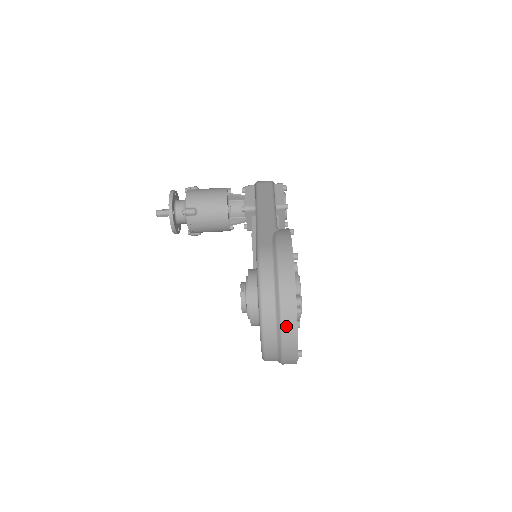
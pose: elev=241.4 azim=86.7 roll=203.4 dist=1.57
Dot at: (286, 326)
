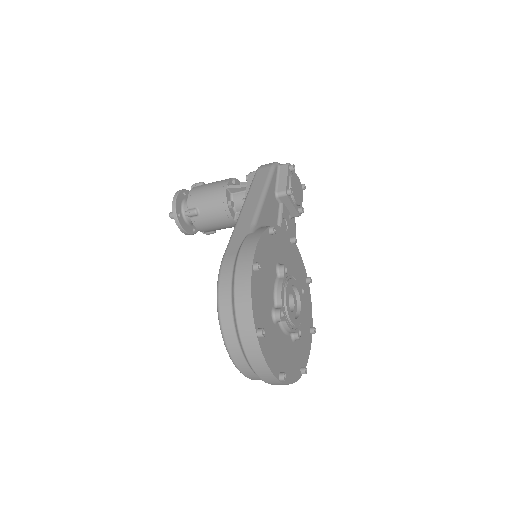
Dot at: (249, 351)
